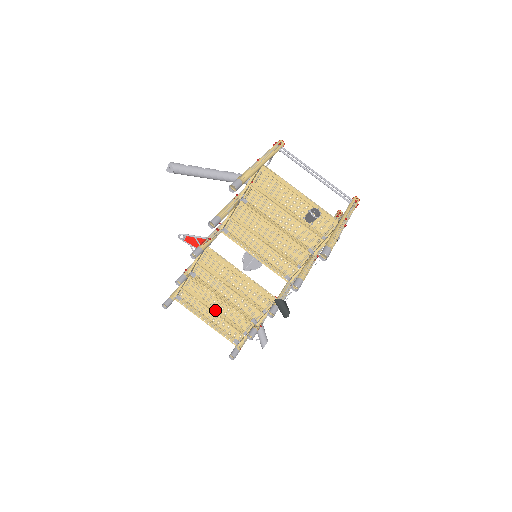
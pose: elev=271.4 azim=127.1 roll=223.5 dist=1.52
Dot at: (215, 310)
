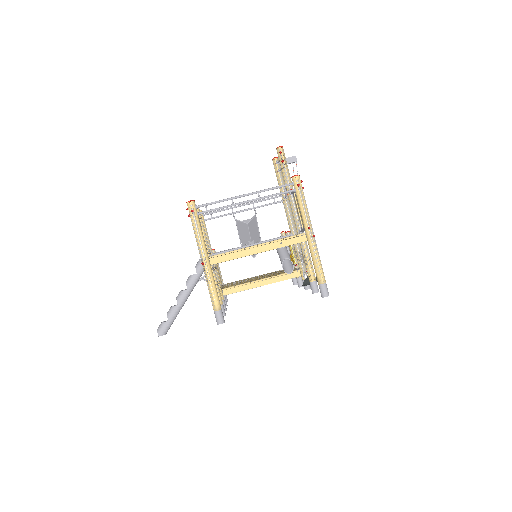
Dot at: occluded
